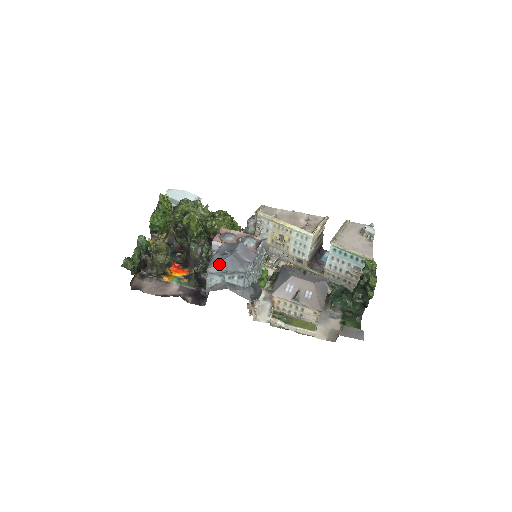
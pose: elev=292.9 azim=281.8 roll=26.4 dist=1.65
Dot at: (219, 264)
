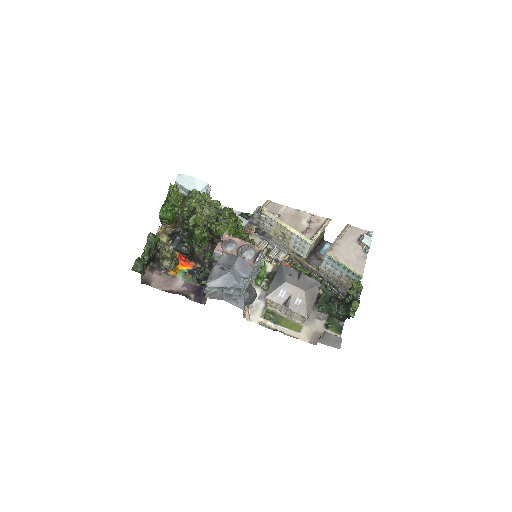
Dot at: (217, 280)
